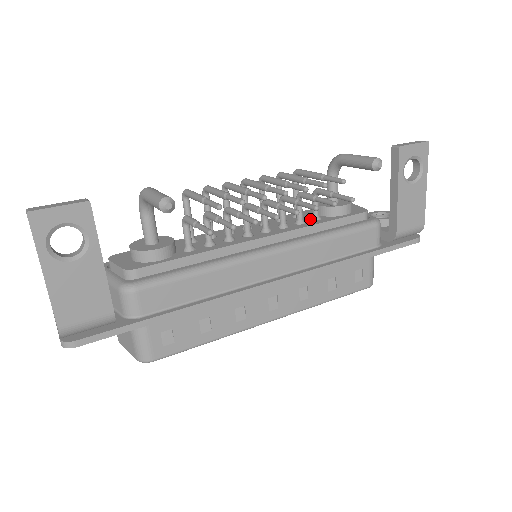
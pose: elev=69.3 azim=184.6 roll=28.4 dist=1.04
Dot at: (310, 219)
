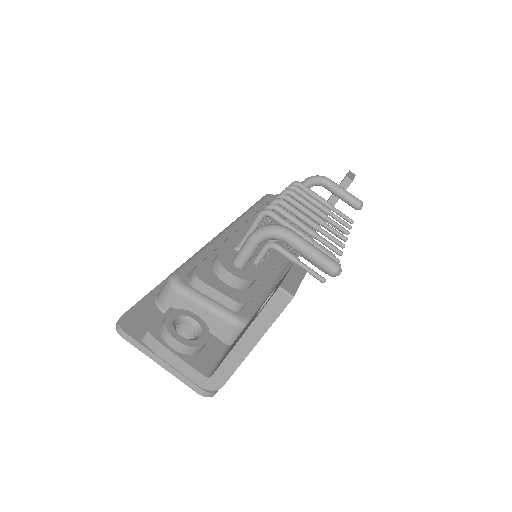
Dot at: occluded
